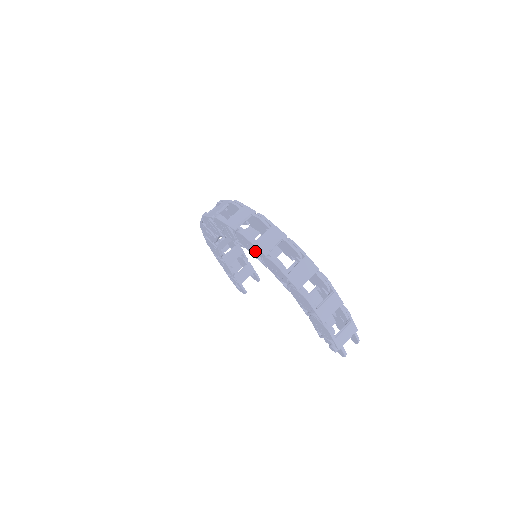
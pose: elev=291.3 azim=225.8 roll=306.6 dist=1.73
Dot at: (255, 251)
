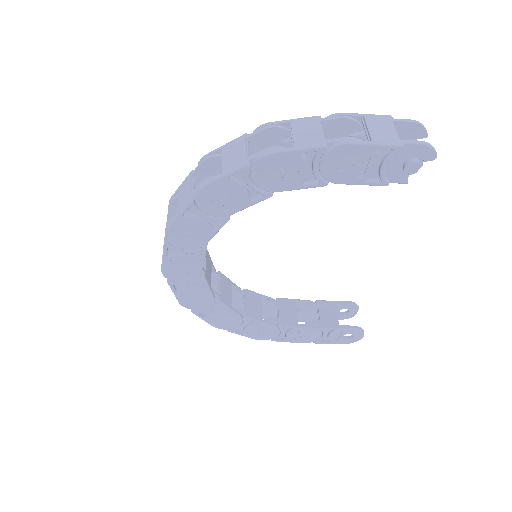
Dot at: (195, 223)
